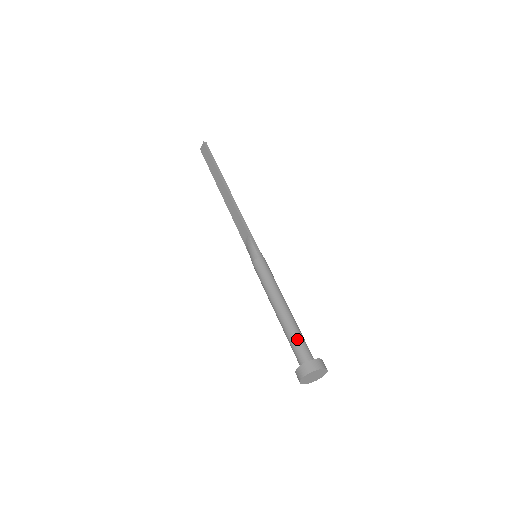
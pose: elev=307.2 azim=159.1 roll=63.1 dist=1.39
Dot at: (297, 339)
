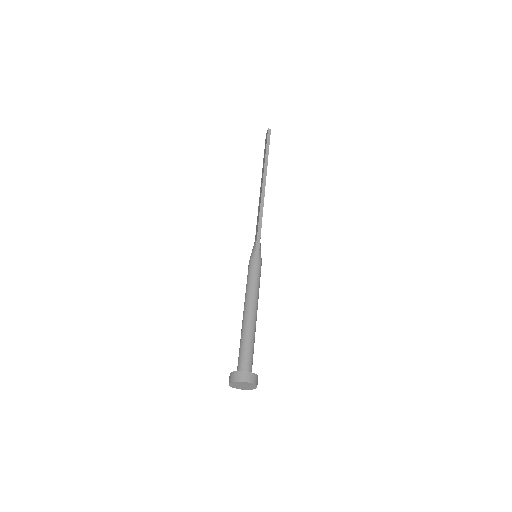
Dot at: (244, 347)
